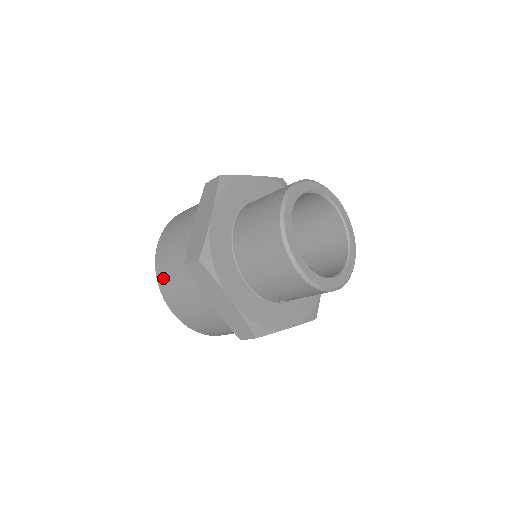
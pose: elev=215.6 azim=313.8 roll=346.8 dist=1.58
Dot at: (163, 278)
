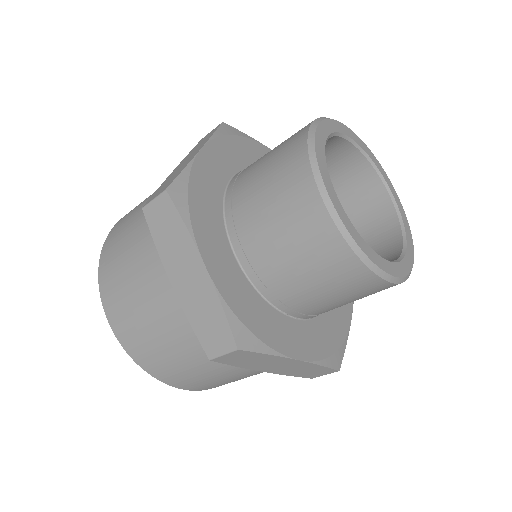
Dot at: (108, 261)
